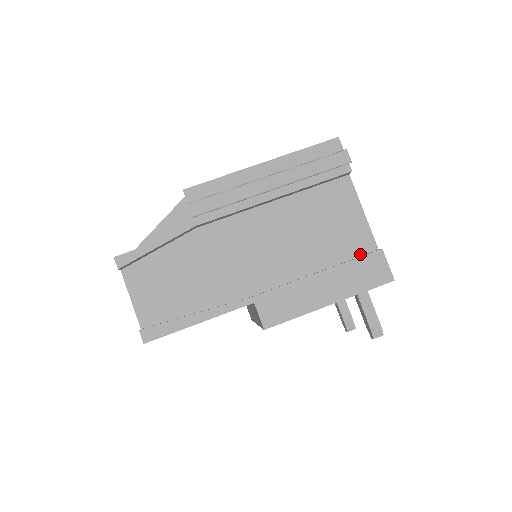
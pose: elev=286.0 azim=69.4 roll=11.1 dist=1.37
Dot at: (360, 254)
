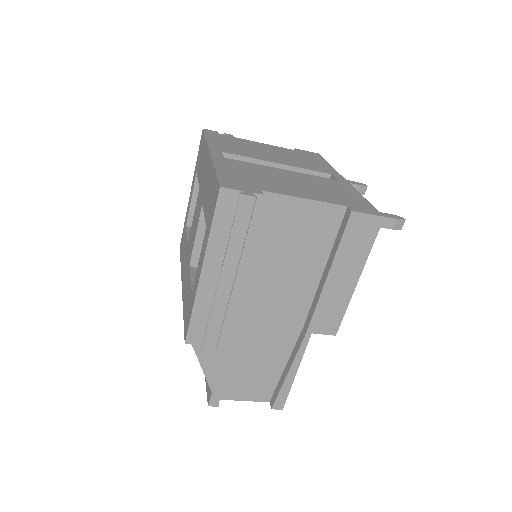
Dot at: (338, 225)
